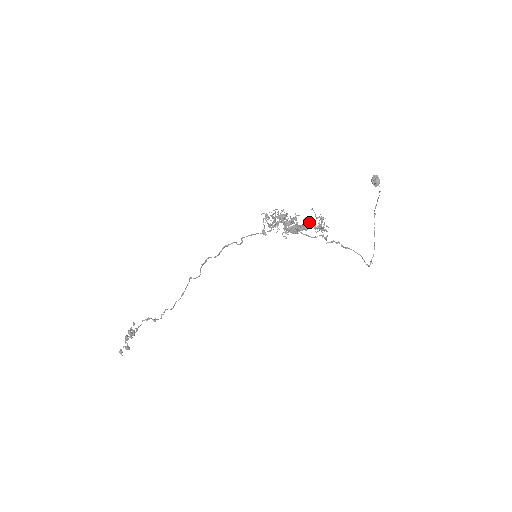
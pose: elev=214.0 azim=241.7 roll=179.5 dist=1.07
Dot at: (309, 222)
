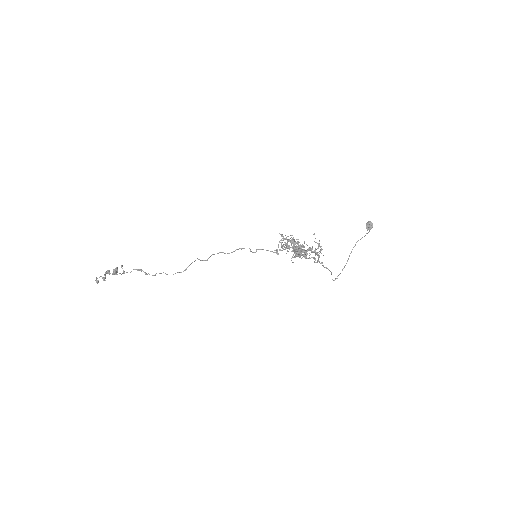
Dot at: occluded
